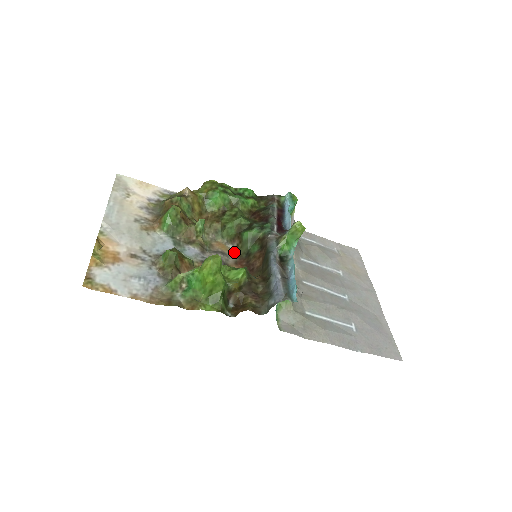
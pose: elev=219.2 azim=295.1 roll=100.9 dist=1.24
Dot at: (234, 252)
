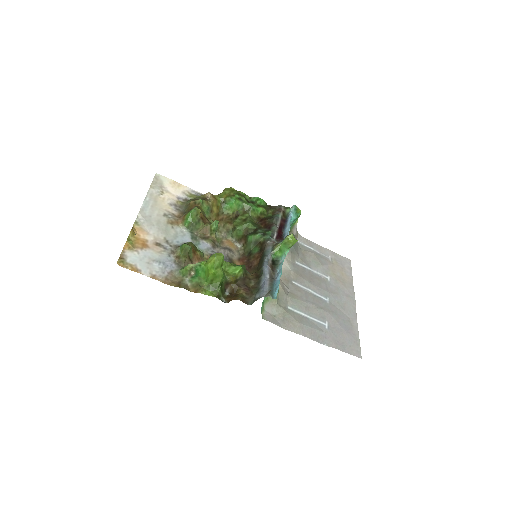
Dot at: (240, 250)
